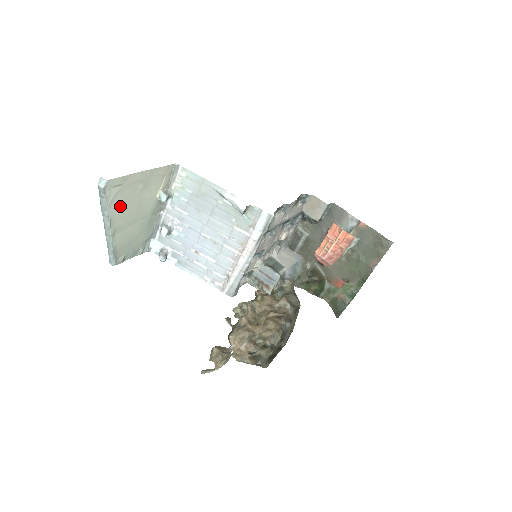
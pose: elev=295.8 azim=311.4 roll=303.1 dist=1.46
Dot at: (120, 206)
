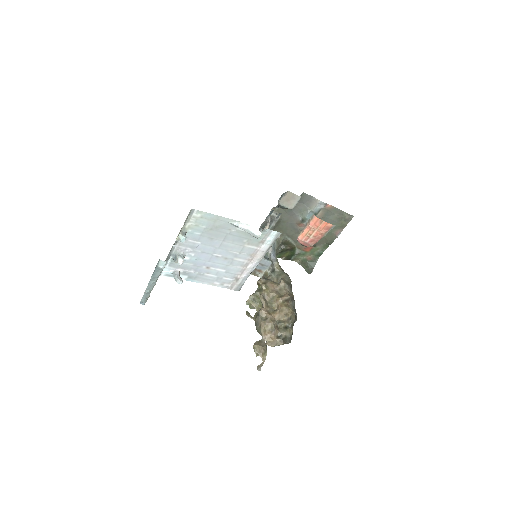
Dot at: occluded
